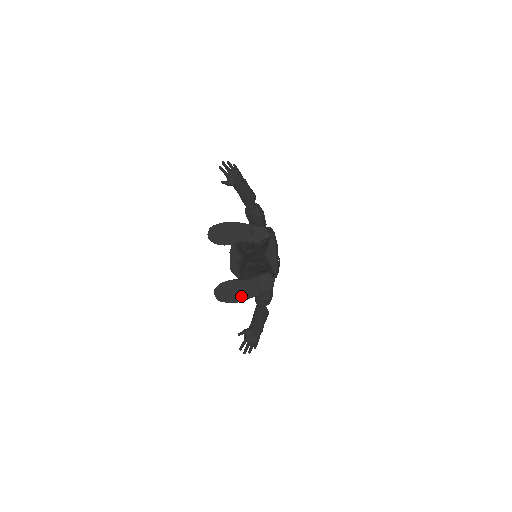
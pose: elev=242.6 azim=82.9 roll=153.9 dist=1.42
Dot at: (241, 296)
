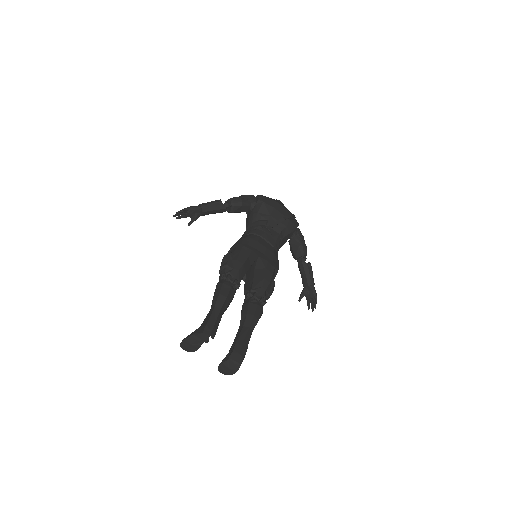
Dot at: (234, 370)
